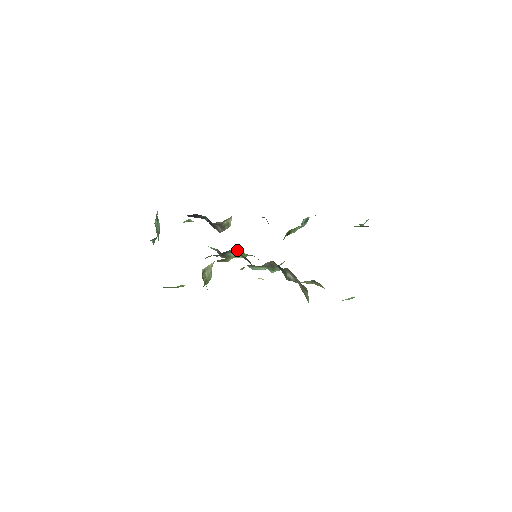
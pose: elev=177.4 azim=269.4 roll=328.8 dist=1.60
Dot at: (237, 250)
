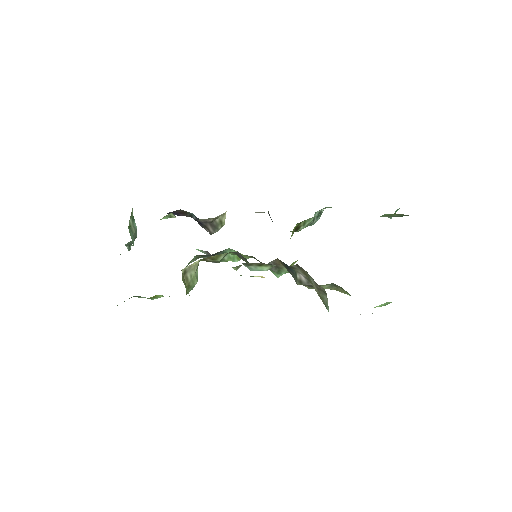
Dot at: (232, 250)
